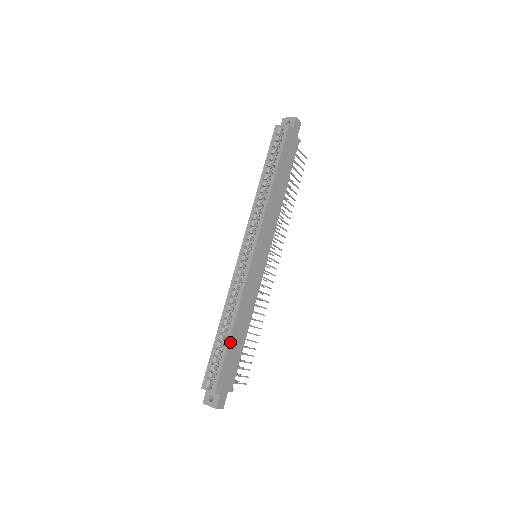
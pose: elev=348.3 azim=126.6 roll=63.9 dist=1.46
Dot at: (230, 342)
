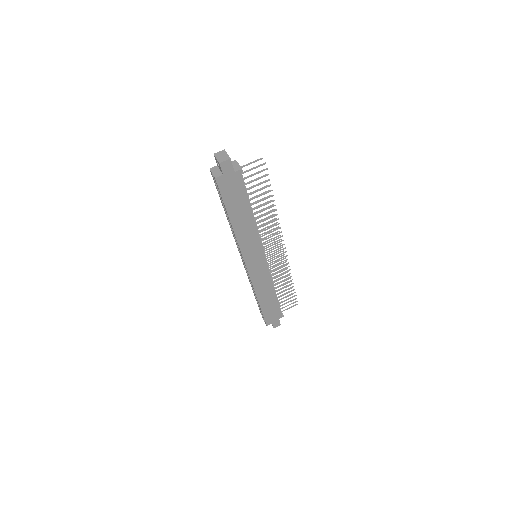
Dot at: (262, 306)
